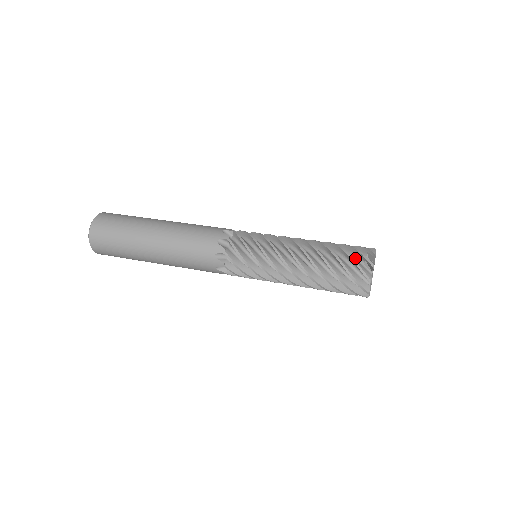
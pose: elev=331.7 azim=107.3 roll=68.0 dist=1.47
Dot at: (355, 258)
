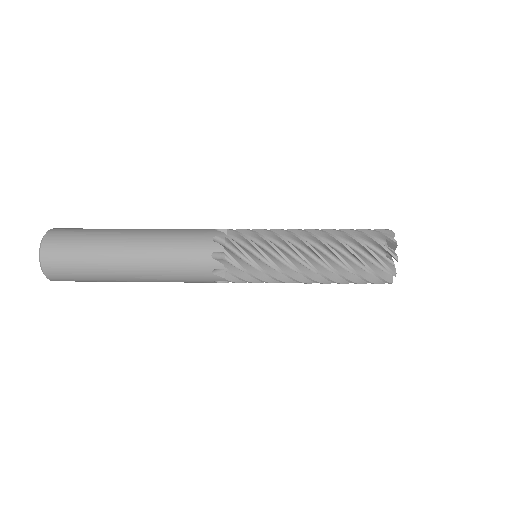
Dot at: occluded
